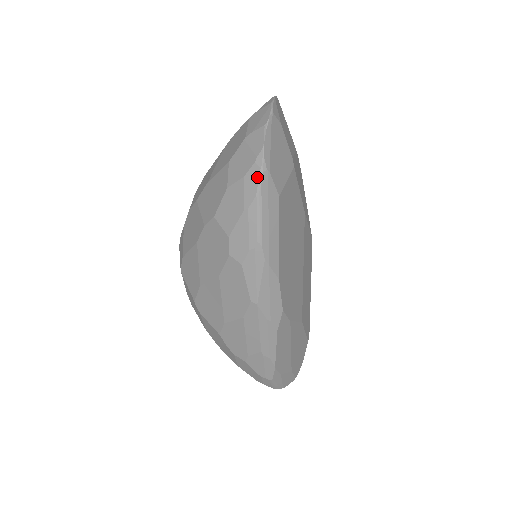
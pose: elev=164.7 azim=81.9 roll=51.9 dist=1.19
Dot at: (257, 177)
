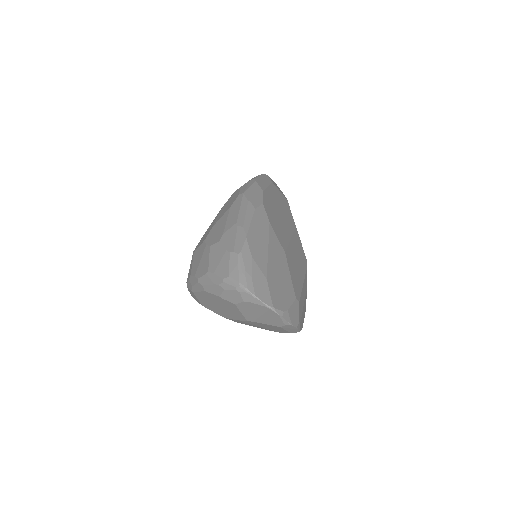
Dot at: occluded
